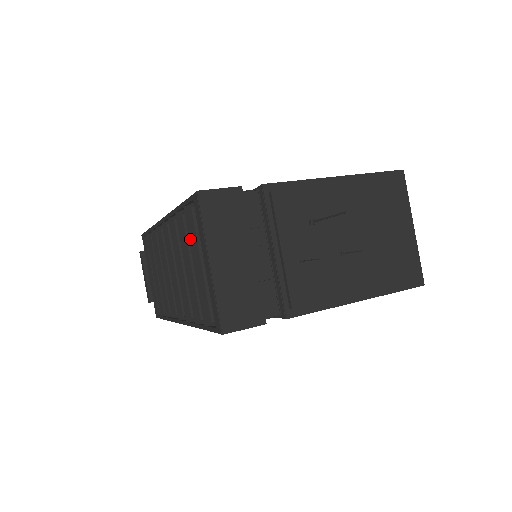
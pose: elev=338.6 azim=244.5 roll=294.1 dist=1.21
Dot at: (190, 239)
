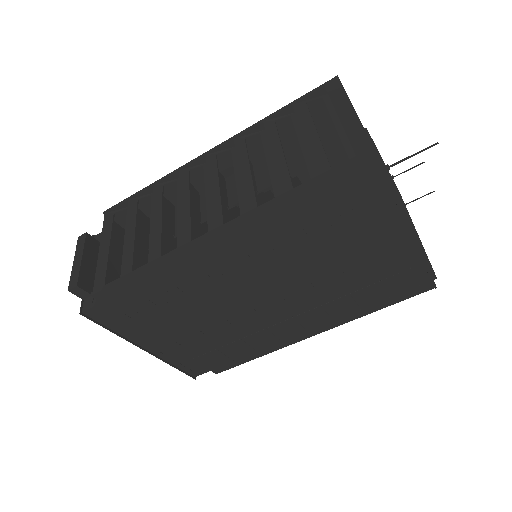
Dot at: (300, 121)
